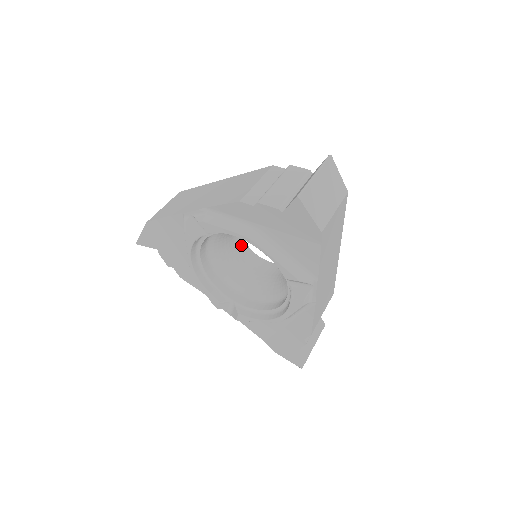
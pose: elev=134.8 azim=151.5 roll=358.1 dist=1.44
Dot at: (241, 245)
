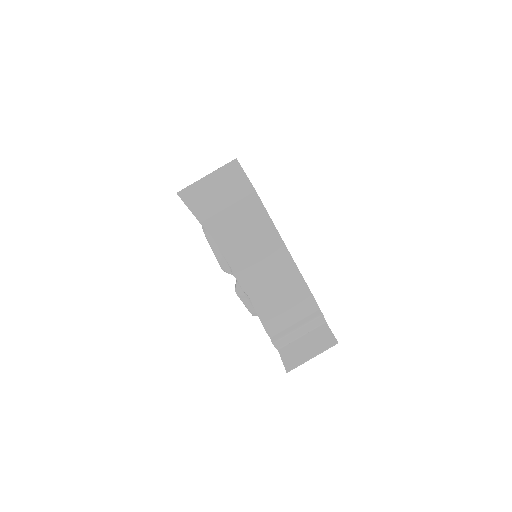
Dot at: occluded
